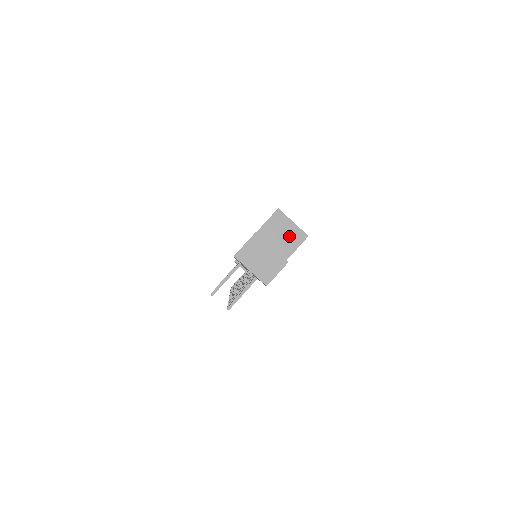
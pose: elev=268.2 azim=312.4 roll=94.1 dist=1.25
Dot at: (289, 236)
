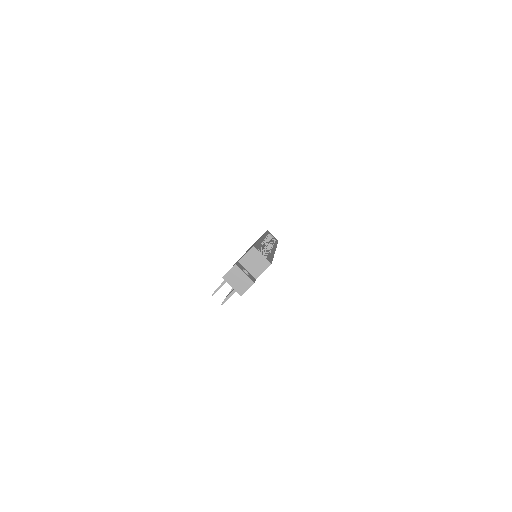
Dot at: (259, 264)
